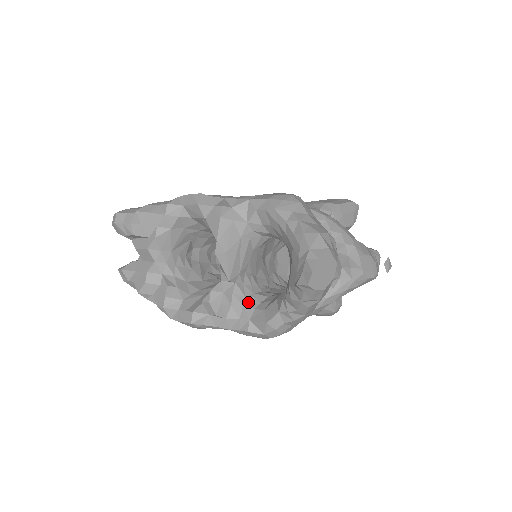
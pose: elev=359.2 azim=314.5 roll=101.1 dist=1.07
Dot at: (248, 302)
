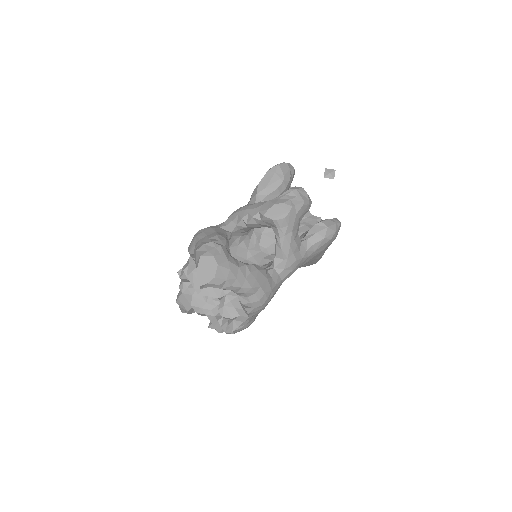
Dot at: occluded
